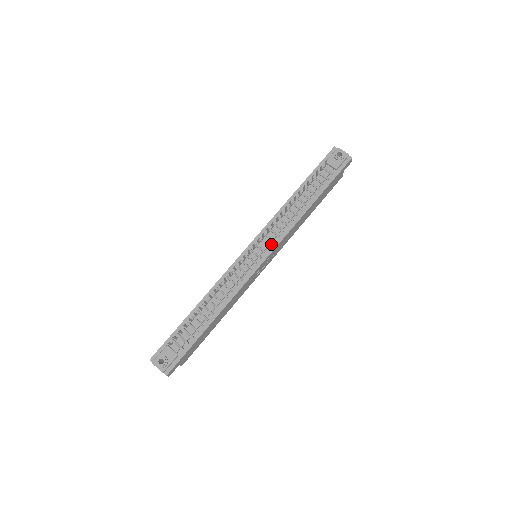
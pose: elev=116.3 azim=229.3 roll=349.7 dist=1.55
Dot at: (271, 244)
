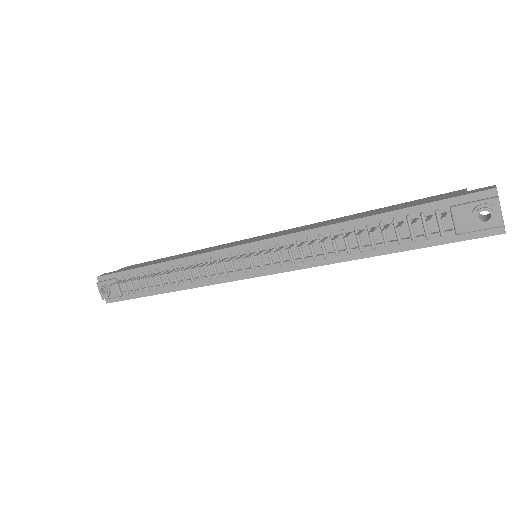
Dot at: (277, 264)
